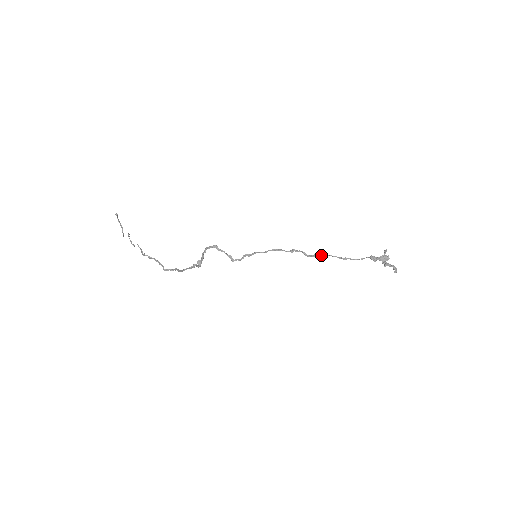
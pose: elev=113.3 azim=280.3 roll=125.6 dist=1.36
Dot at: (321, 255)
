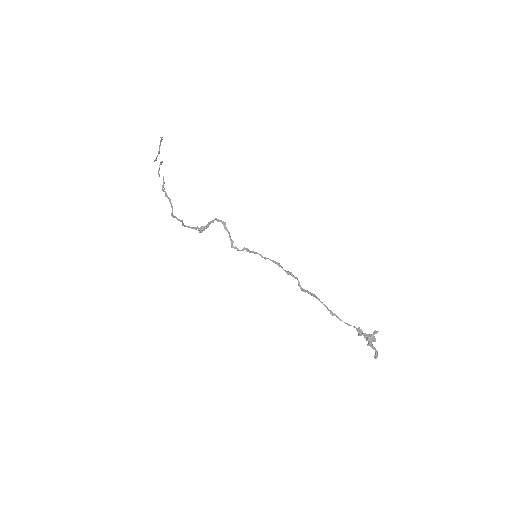
Dot at: (312, 295)
